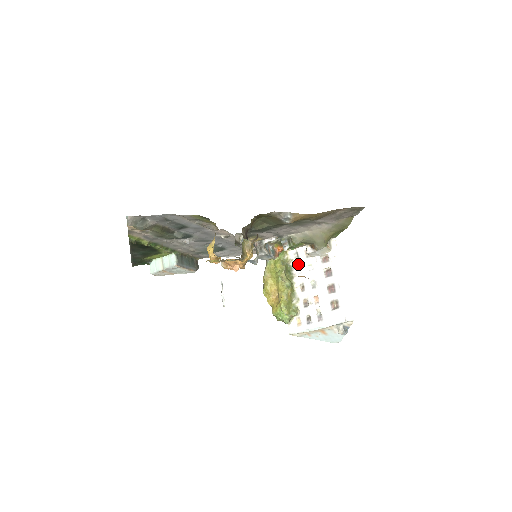
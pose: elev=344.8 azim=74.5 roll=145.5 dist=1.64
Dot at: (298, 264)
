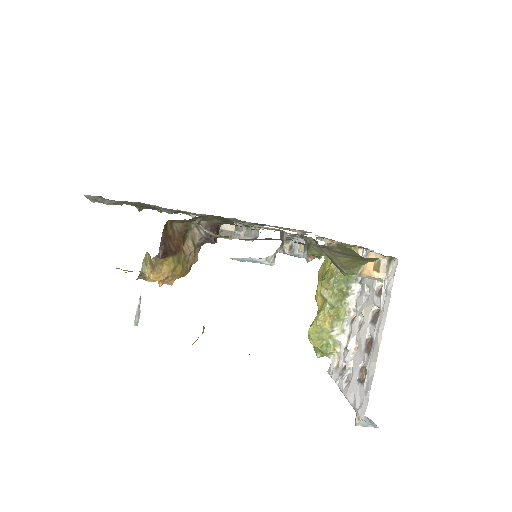
Dot at: occluded
